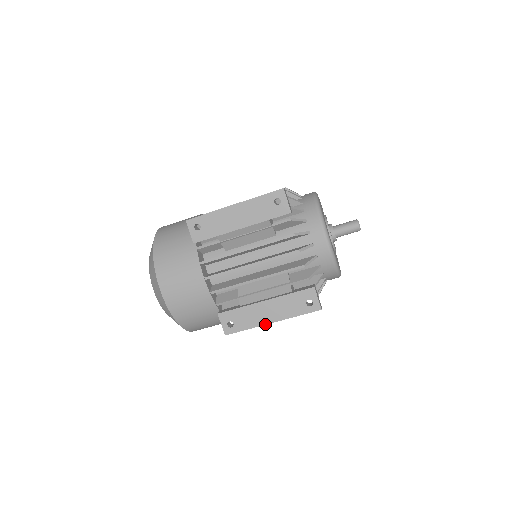
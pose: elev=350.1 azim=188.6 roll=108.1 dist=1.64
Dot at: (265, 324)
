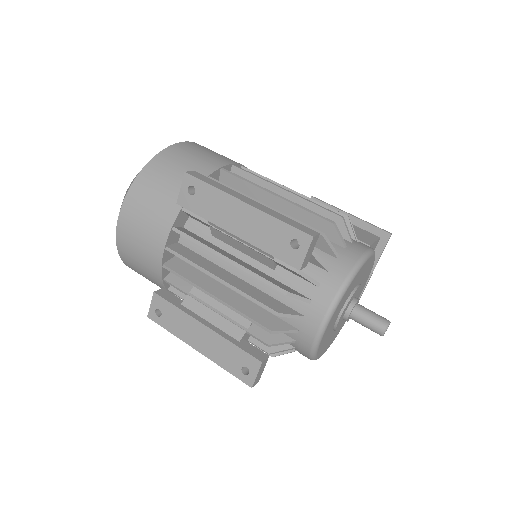
Dot at: (190, 345)
